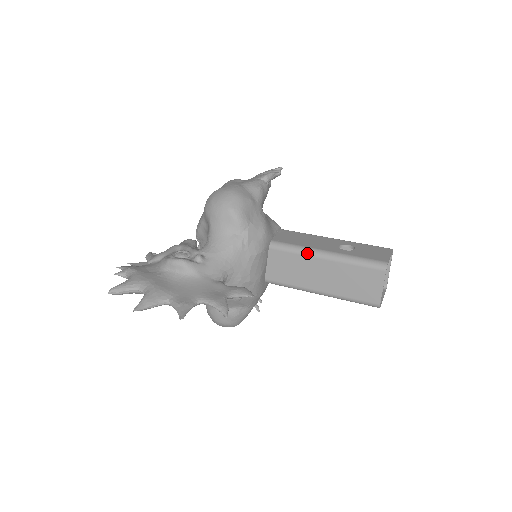
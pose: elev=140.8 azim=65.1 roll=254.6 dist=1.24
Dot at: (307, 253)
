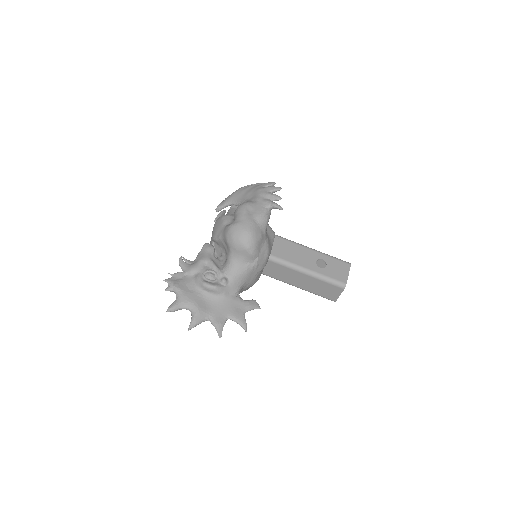
Dot at: (295, 269)
